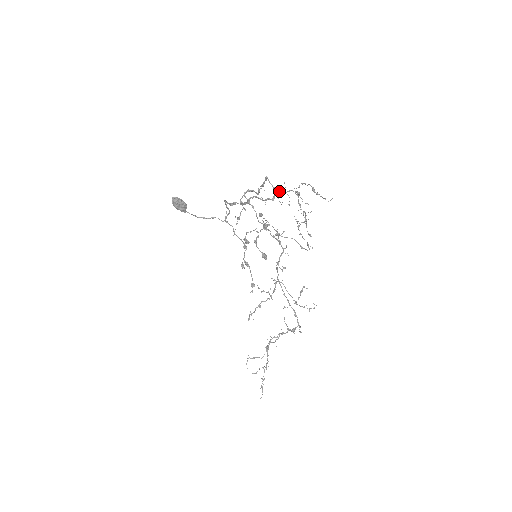
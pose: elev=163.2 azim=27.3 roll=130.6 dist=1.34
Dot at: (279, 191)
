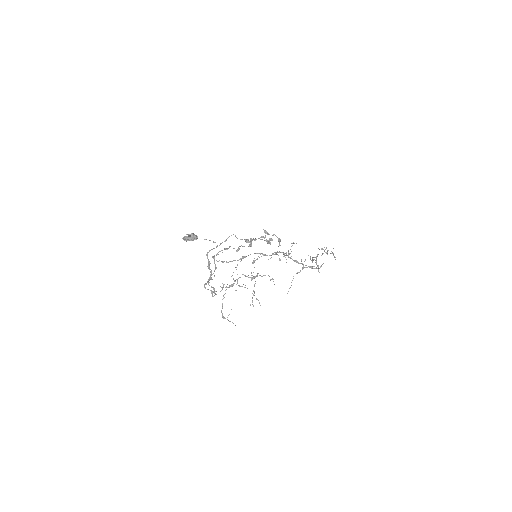
Dot at: occluded
